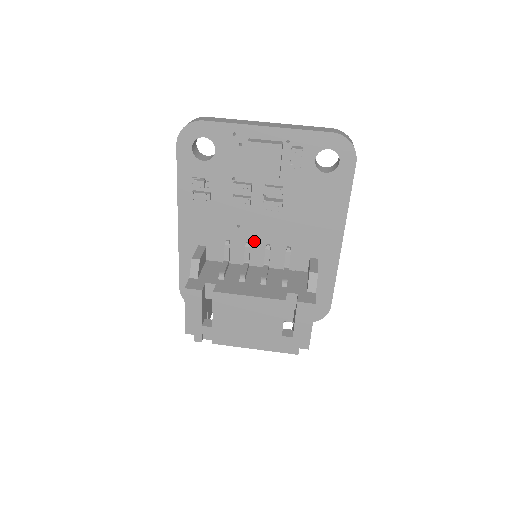
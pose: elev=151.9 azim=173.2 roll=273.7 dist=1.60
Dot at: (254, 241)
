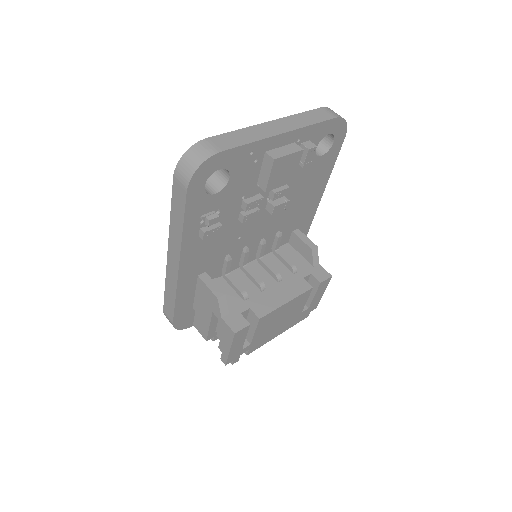
Dot at: (251, 243)
